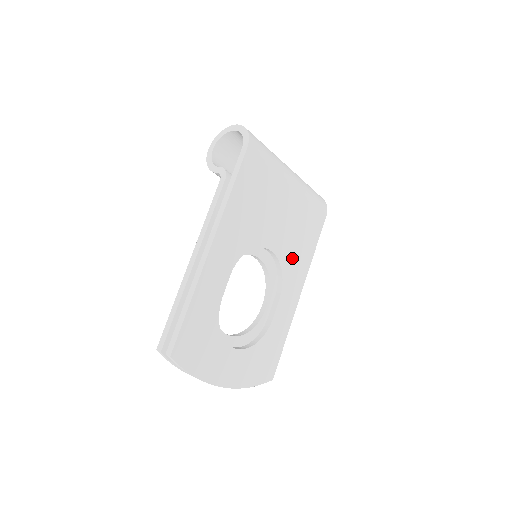
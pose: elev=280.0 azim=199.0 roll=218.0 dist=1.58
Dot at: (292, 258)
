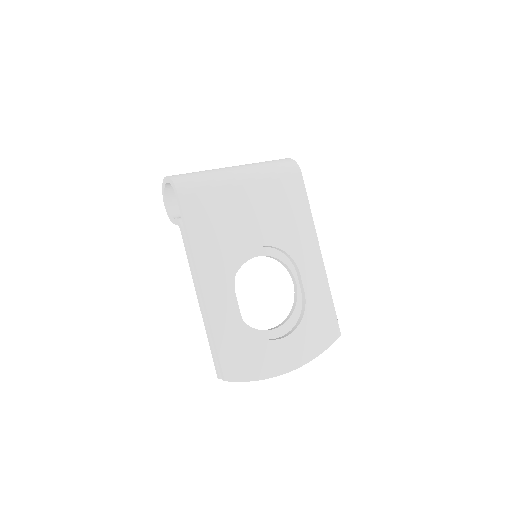
Dot at: (289, 235)
